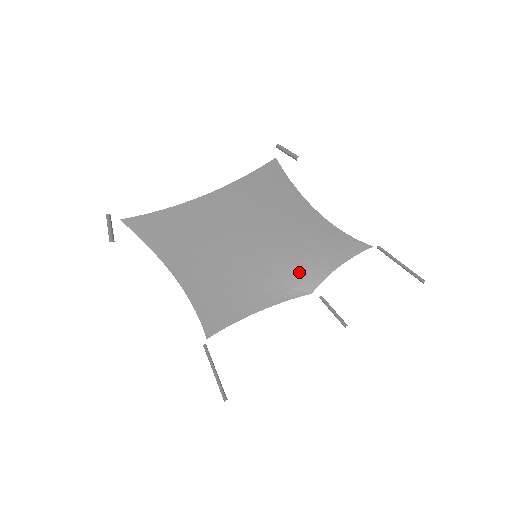
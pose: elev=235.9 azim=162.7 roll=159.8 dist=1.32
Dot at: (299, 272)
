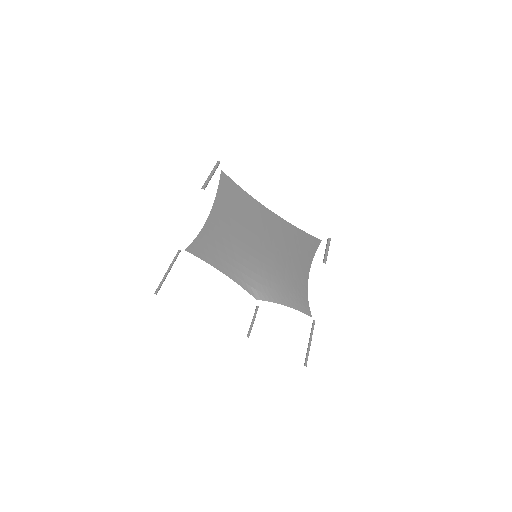
Dot at: (264, 285)
